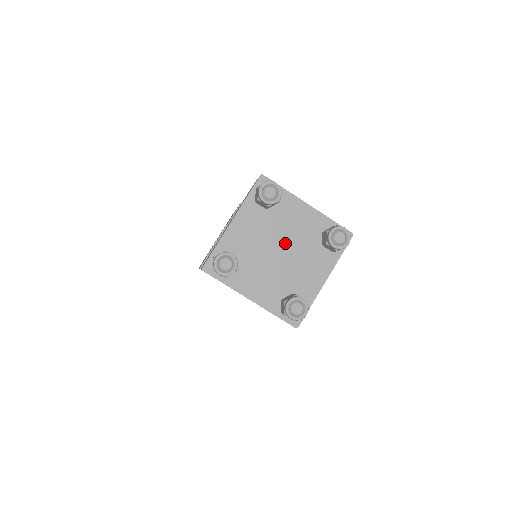
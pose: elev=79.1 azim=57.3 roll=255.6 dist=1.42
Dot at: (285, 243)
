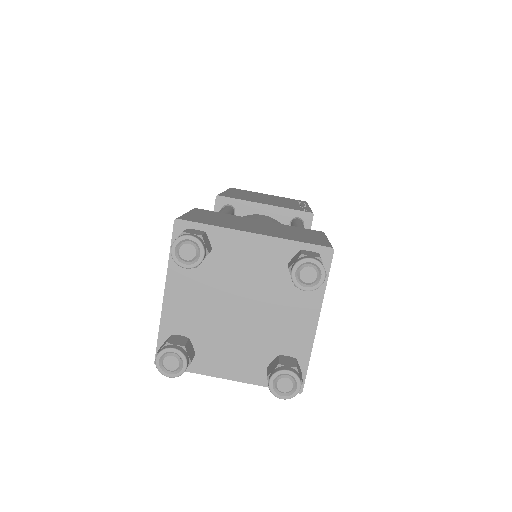
Dot at: (244, 296)
